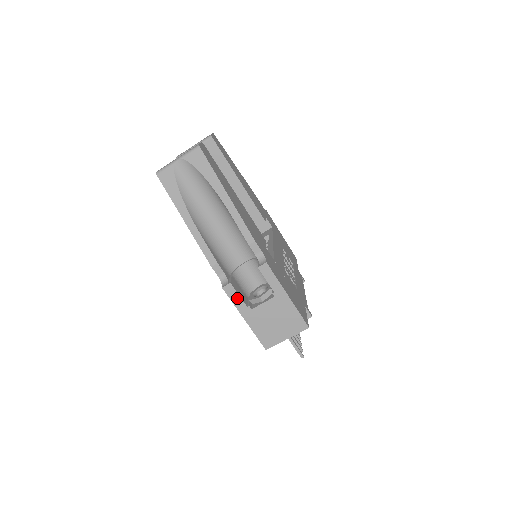
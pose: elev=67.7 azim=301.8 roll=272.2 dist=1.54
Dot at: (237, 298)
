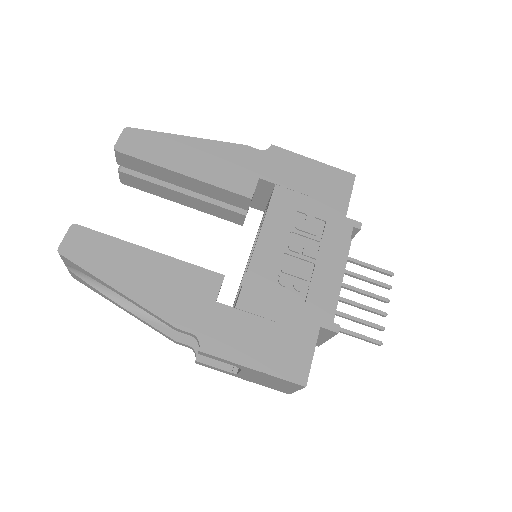
Dot at: (215, 368)
